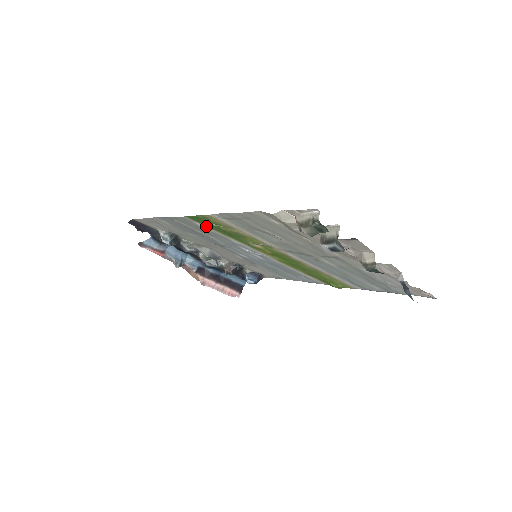
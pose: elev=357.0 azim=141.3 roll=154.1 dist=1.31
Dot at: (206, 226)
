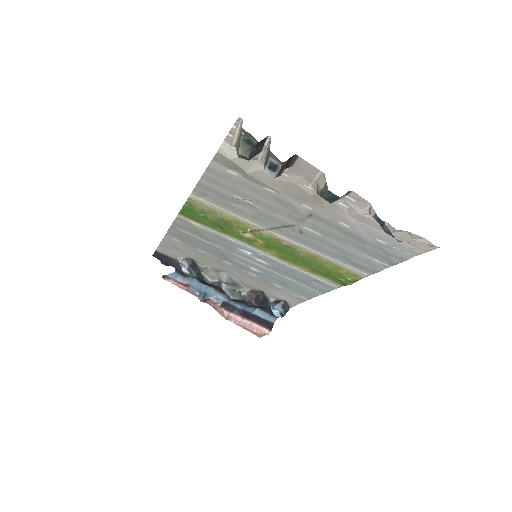
Dot at: (199, 223)
